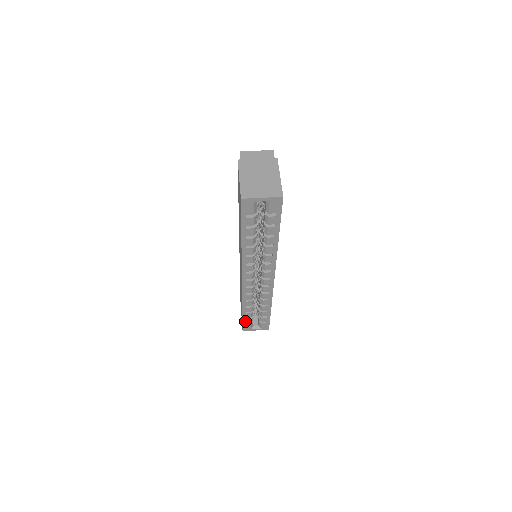
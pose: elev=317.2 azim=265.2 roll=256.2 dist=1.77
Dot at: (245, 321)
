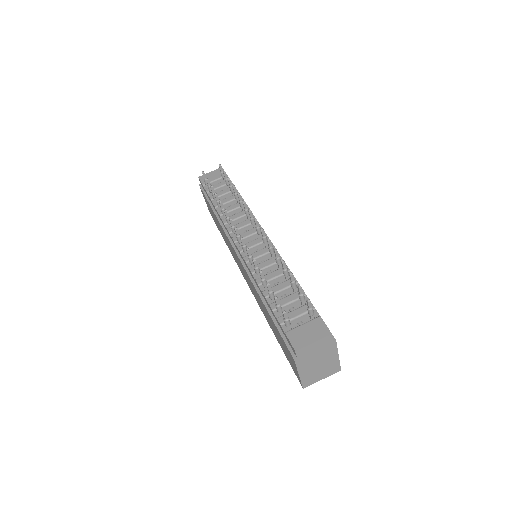
Dot at: occluded
